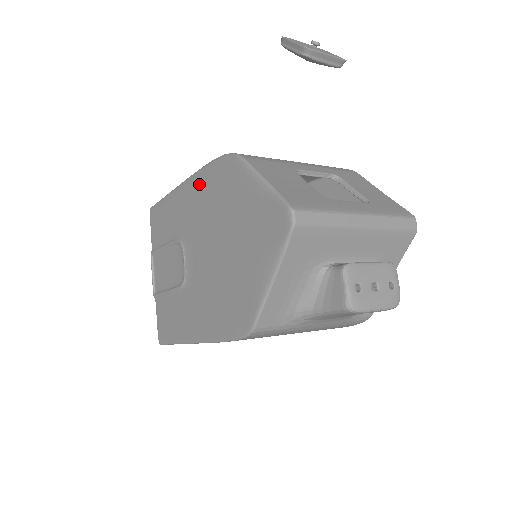
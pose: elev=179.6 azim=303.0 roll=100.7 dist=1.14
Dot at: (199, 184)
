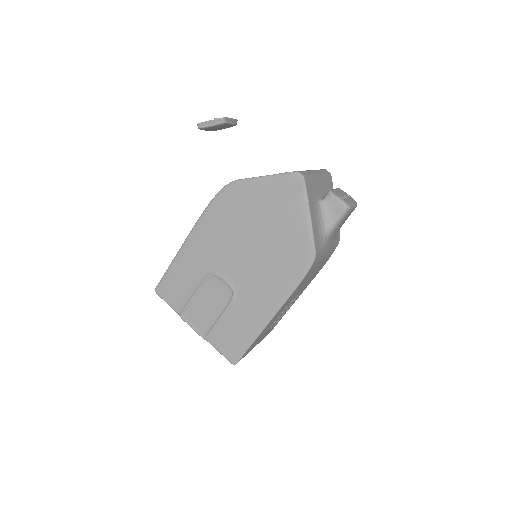
Dot at: (206, 225)
